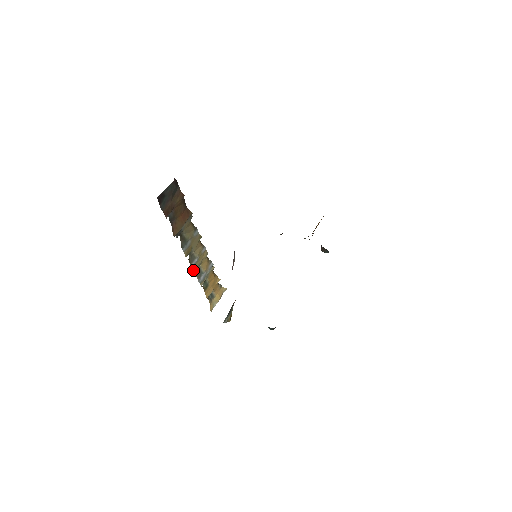
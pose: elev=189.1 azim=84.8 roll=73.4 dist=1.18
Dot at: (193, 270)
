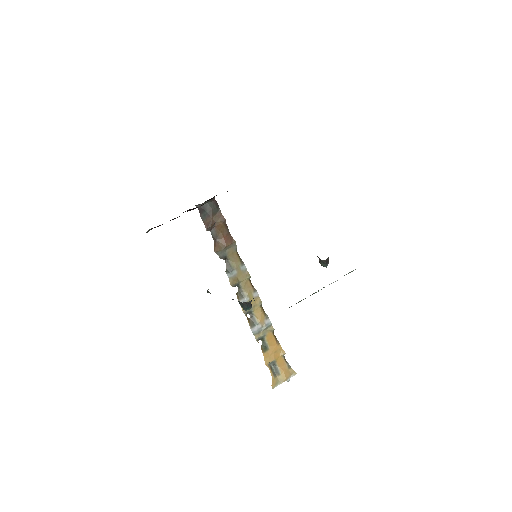
Dot at: occluded
